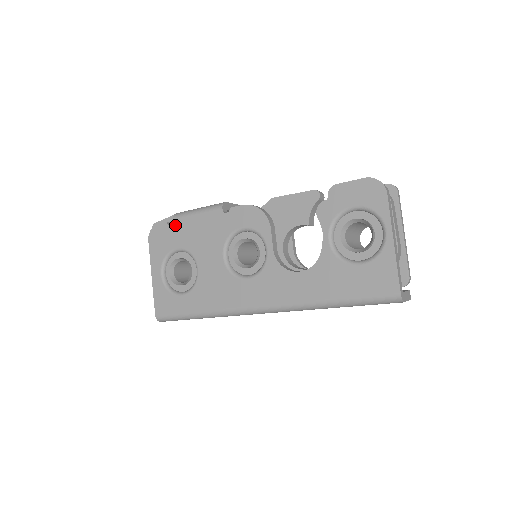
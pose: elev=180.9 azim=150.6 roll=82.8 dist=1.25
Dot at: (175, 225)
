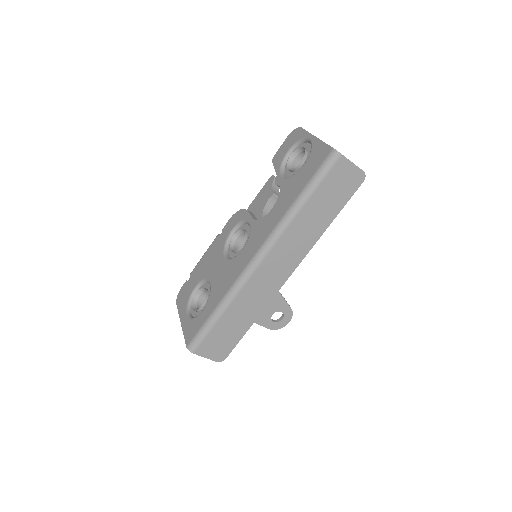
Dot at: (192, 276)
